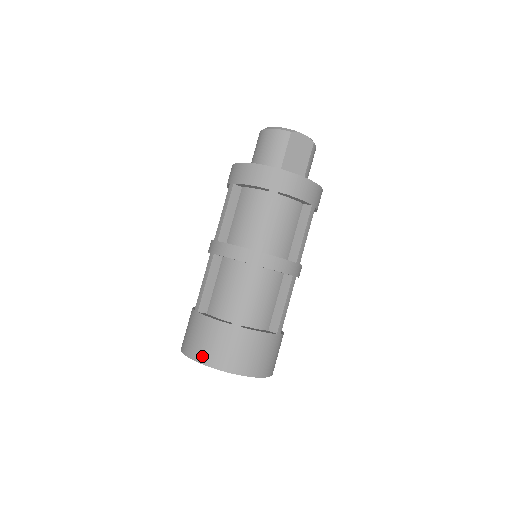
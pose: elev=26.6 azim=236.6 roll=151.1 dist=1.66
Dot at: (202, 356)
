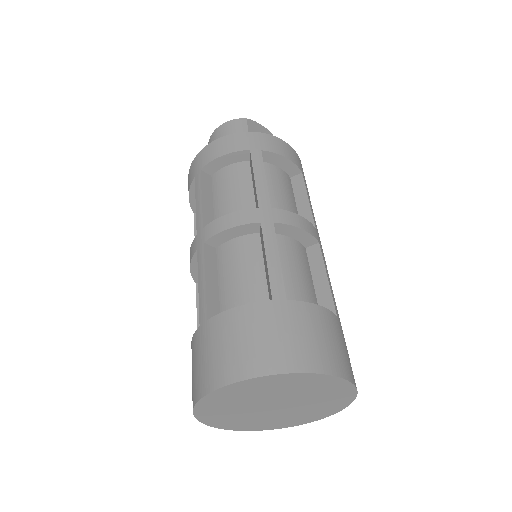
Dot at: (243, 367)
